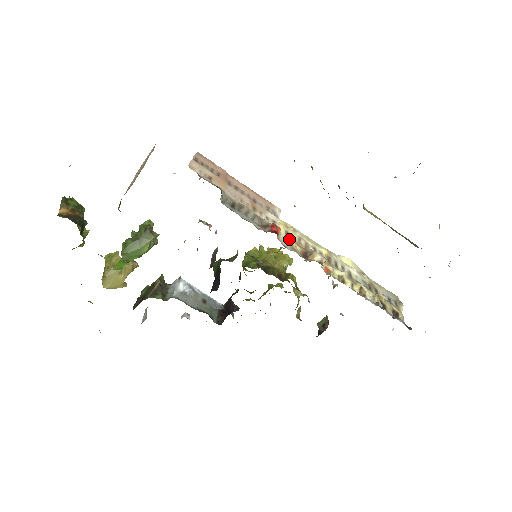
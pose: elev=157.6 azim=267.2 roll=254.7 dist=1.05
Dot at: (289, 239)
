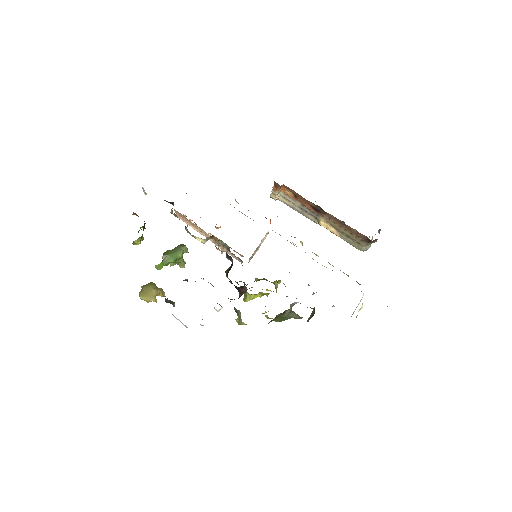
Dot at: occluded
